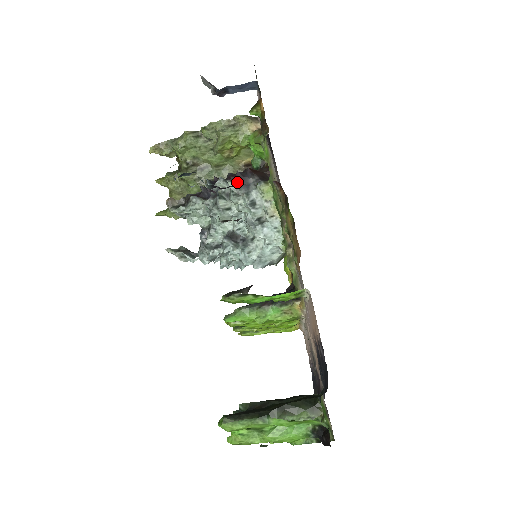
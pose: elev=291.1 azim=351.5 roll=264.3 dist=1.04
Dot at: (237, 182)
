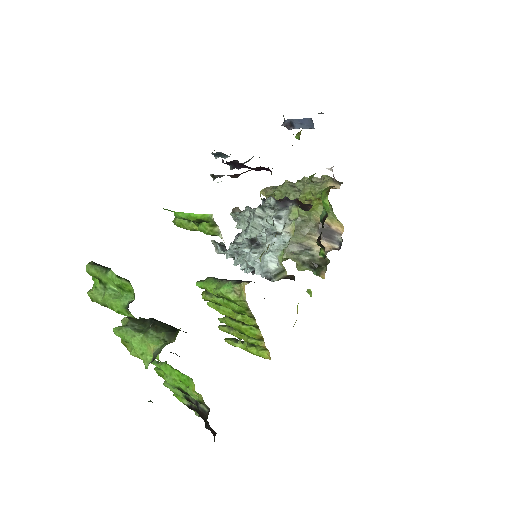
Dot at: (279, 201)
